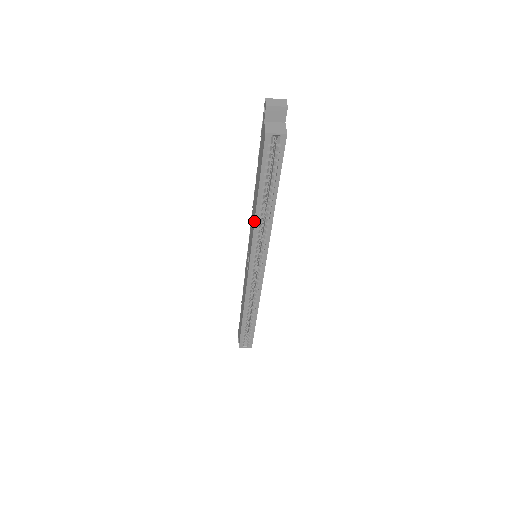
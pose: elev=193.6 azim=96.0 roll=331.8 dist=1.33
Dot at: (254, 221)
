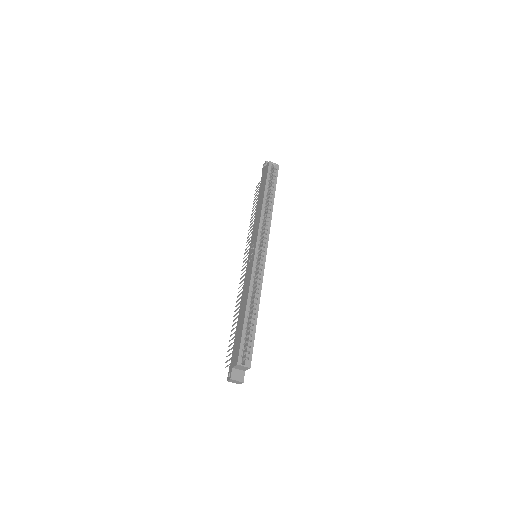
Dot at: (261, 209)
